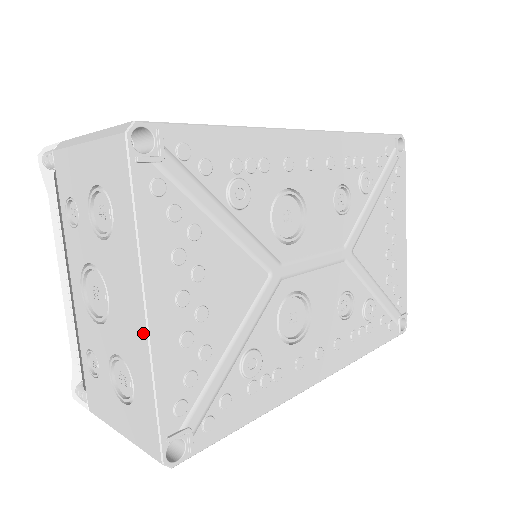
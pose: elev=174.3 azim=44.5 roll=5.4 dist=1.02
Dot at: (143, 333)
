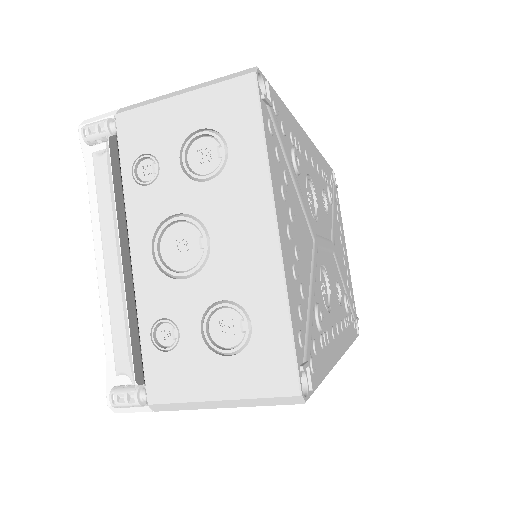
Dot at: (273, 255)
